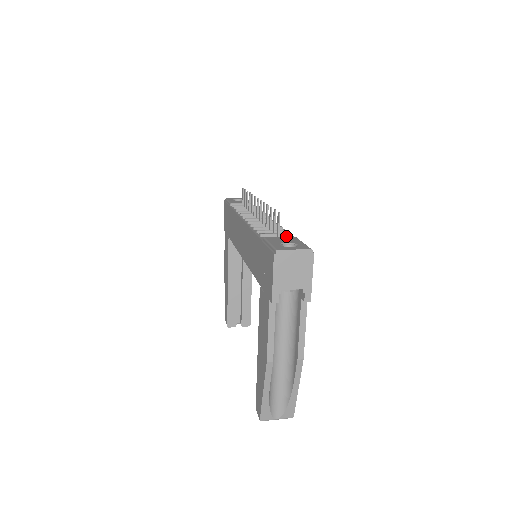
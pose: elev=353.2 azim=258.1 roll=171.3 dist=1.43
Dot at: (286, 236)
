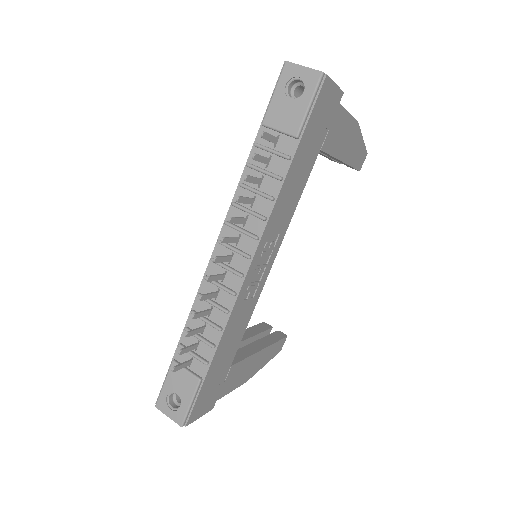
Dot at: (202, 361)
